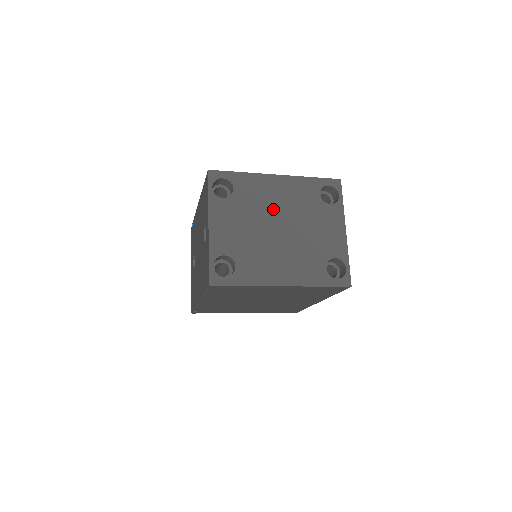
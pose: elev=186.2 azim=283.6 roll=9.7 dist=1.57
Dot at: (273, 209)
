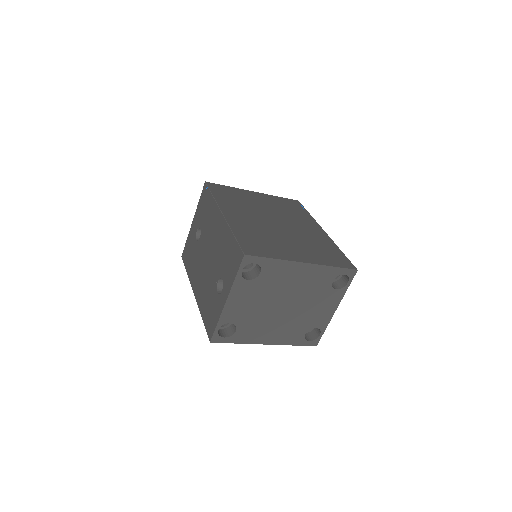
Dot at: (287, 291)
